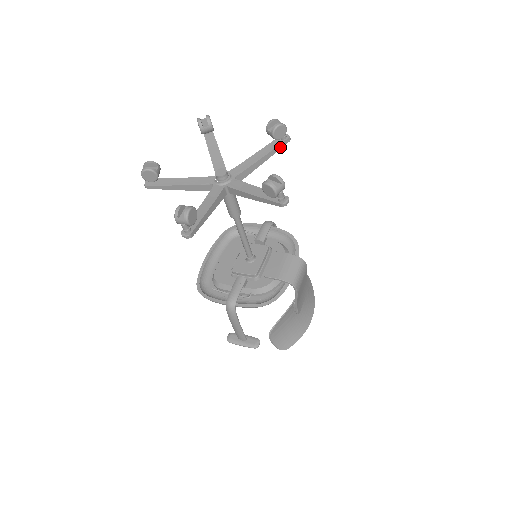
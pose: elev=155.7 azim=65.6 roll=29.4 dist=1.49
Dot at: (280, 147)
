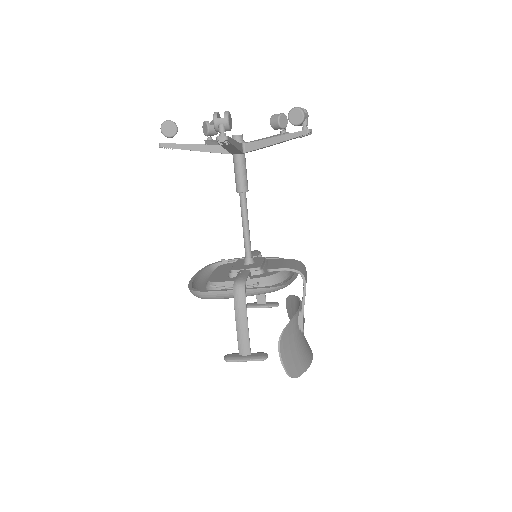
Dot at: occluded
